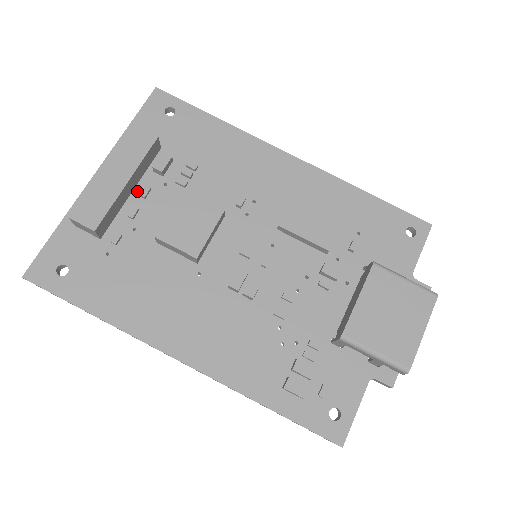
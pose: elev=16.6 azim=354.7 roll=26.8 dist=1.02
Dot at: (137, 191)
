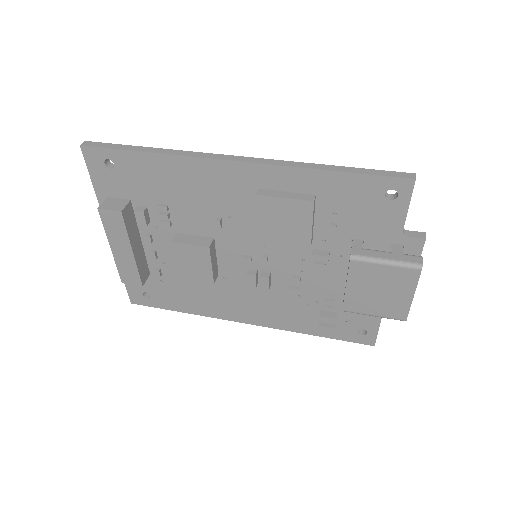
Dot at: (143, 238)
